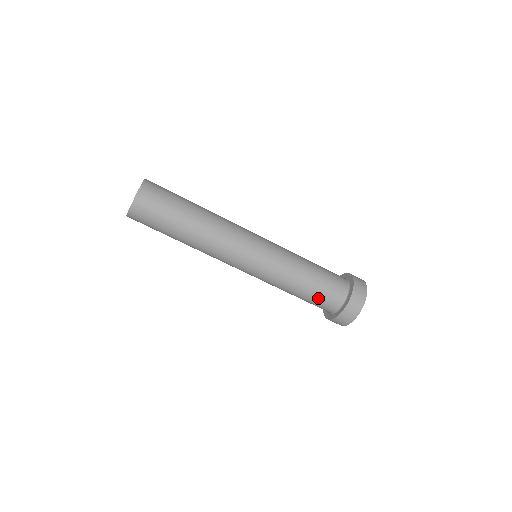
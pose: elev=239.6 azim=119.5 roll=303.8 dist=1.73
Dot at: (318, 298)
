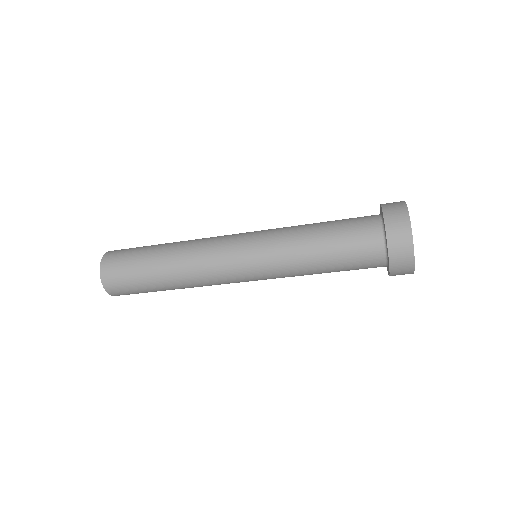
Dot at: occluded
